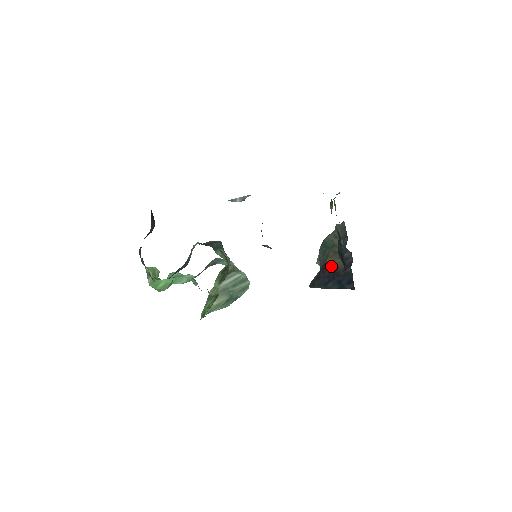
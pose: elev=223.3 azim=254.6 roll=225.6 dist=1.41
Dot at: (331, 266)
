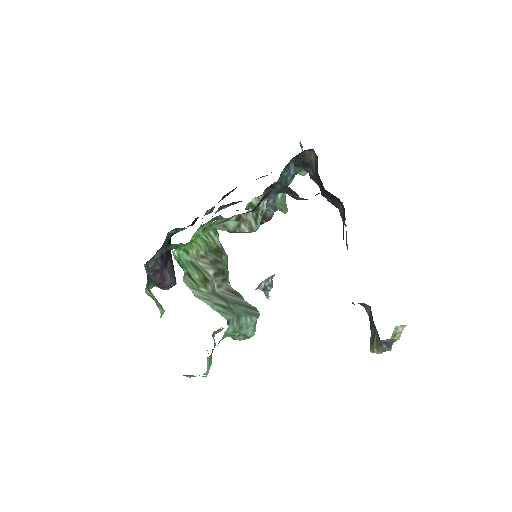
Dot at: occluded
